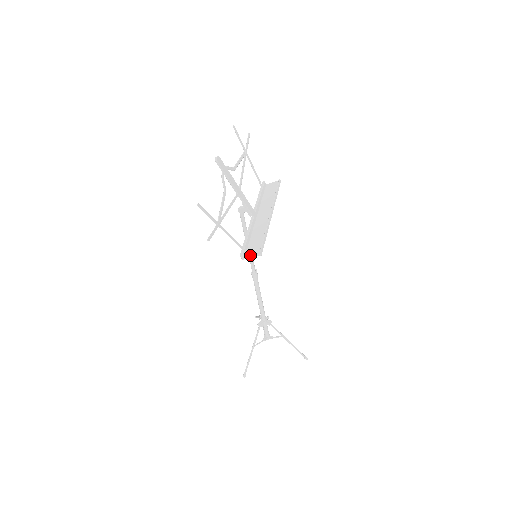
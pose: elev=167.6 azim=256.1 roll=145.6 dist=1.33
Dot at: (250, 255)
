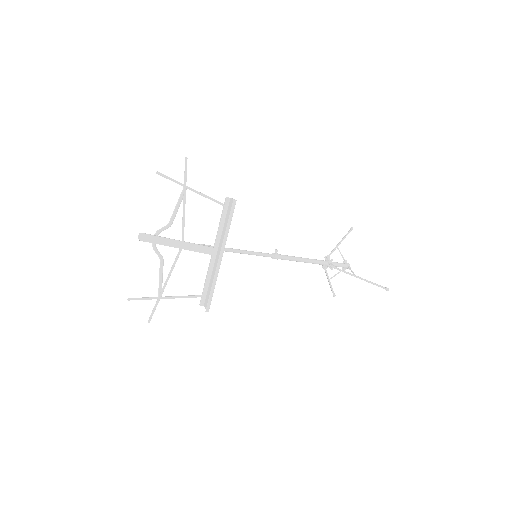
Dot at: (205, 306)
